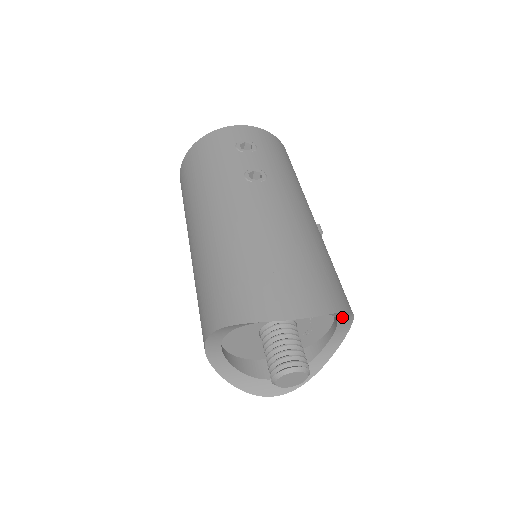
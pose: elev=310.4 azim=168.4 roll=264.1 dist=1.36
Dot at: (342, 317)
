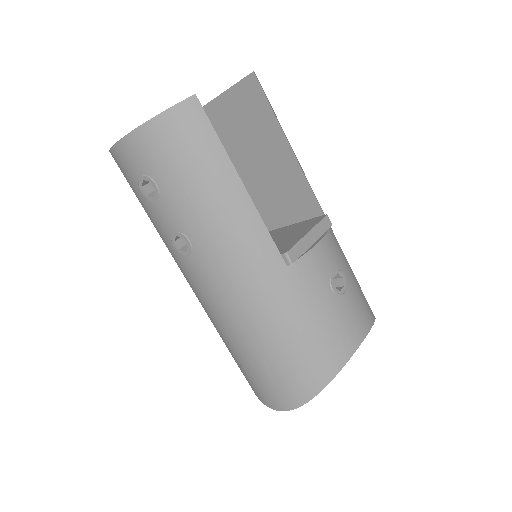
Dot at: occluded
